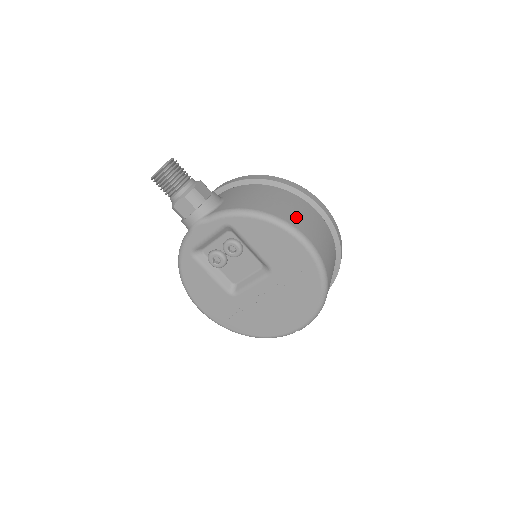
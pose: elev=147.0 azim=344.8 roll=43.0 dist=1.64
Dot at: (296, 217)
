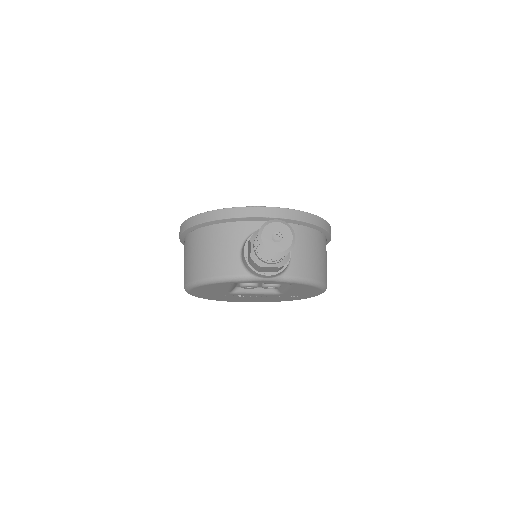
Dot at: occluded
